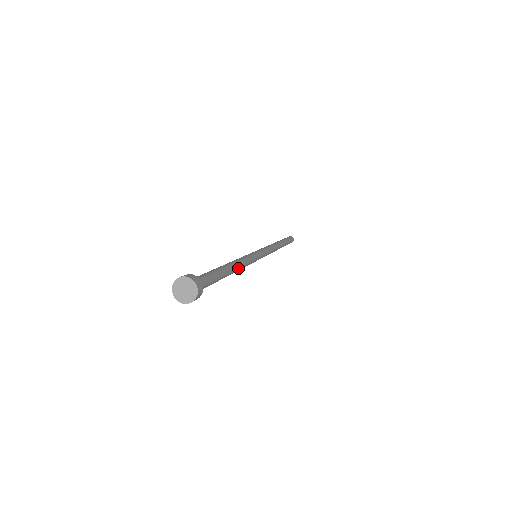
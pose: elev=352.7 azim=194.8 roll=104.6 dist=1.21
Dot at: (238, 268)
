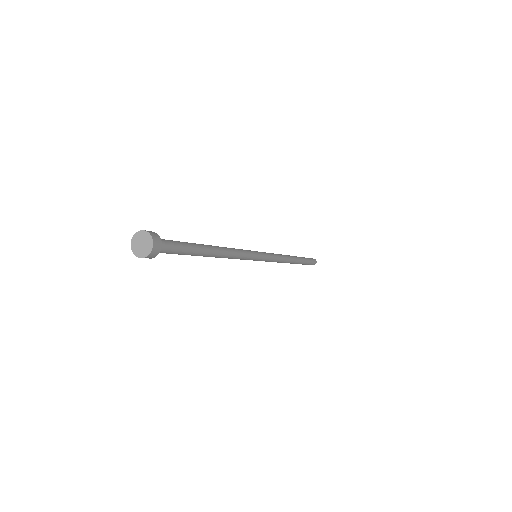
Dot at: (223, 249)
